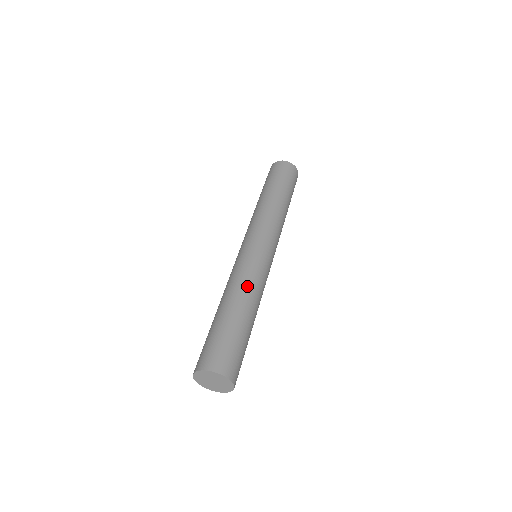
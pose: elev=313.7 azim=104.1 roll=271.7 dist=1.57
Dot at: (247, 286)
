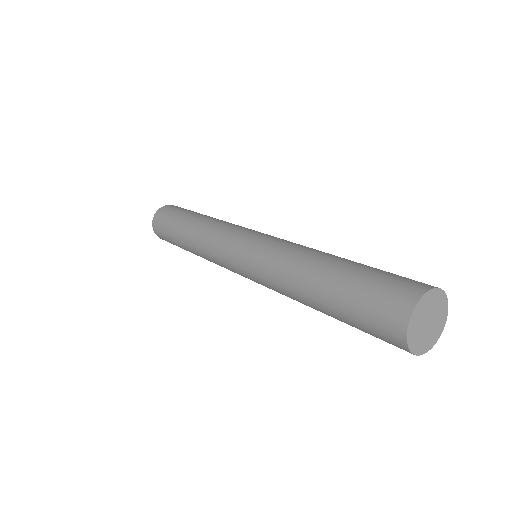
Dot at: (305, 249)
